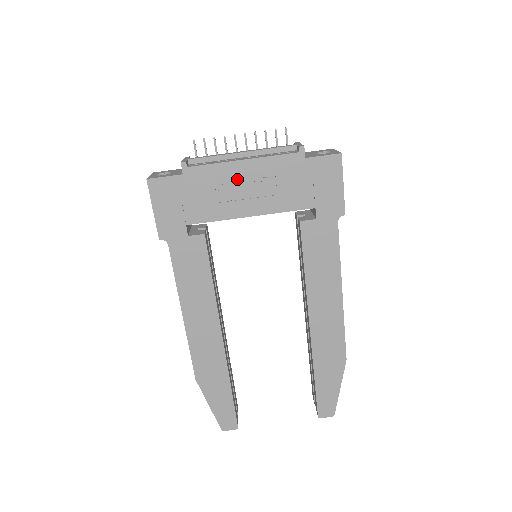
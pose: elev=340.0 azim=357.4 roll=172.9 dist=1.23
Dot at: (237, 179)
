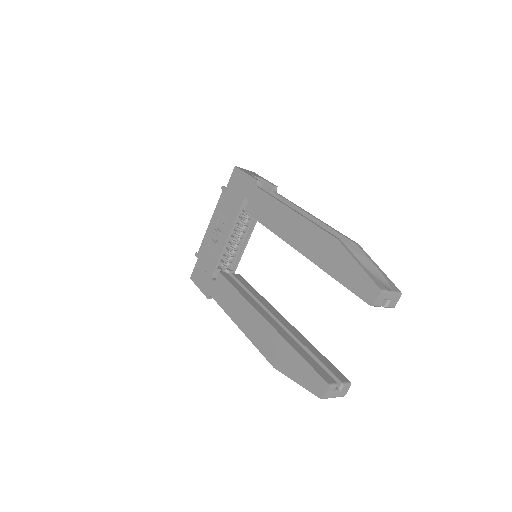
Dot at: (213, 232)
